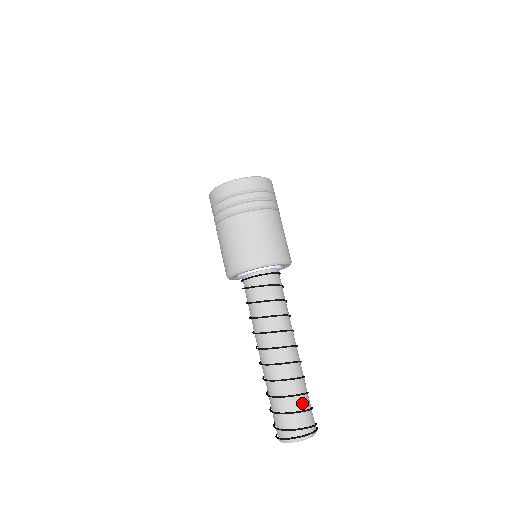
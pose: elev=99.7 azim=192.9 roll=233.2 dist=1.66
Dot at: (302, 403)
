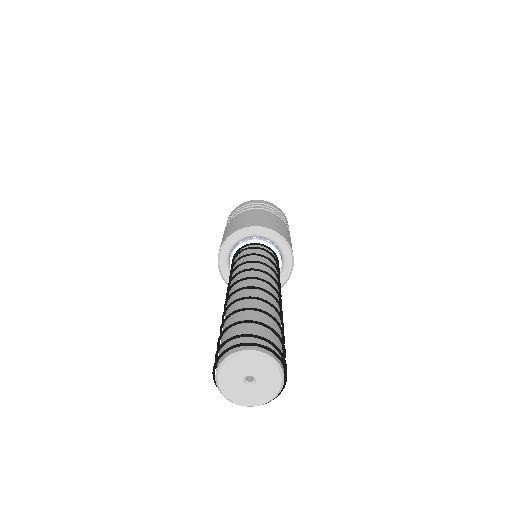
Dot at: occluded
